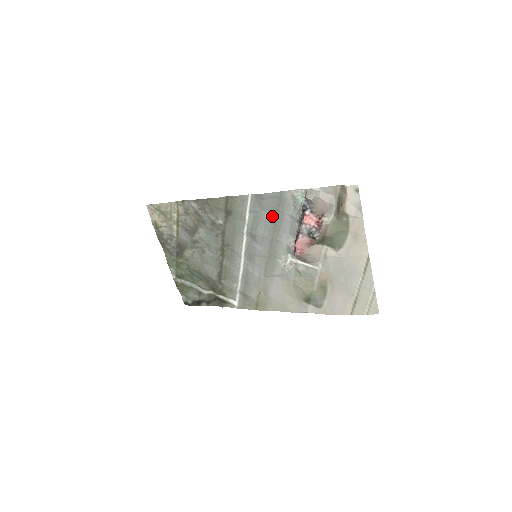
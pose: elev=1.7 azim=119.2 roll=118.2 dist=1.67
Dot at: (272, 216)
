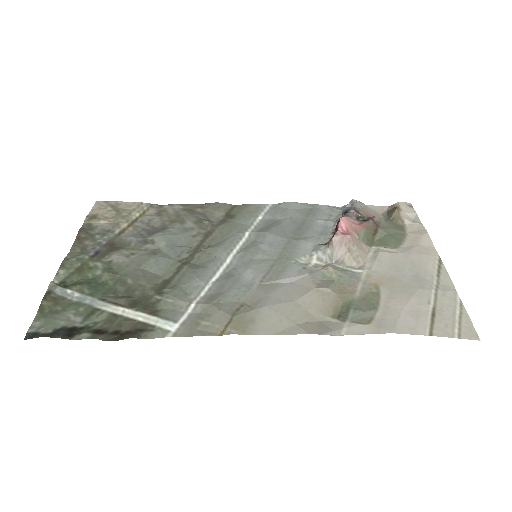
Dot at: (296, 222)
